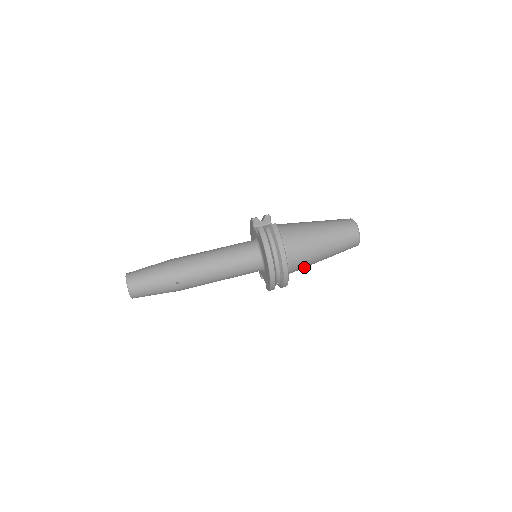
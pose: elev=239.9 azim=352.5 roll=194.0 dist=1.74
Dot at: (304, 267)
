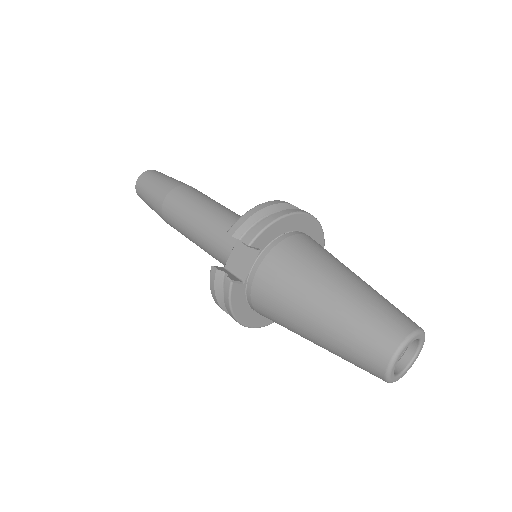
Dot at: occluded
